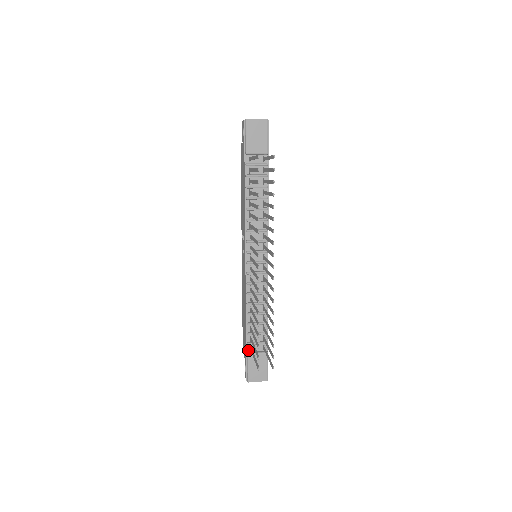
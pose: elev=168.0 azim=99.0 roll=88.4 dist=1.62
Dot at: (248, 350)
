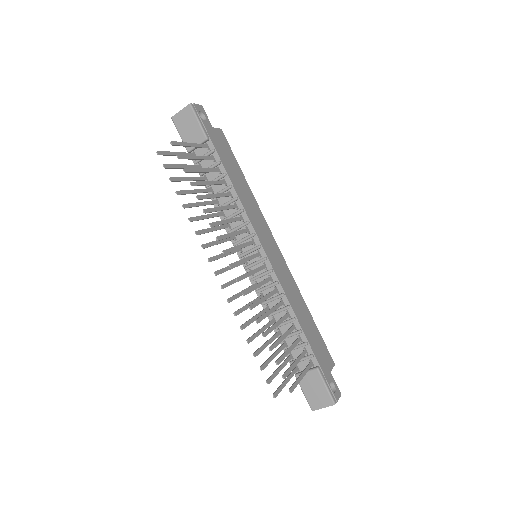
Dot at: occluded
